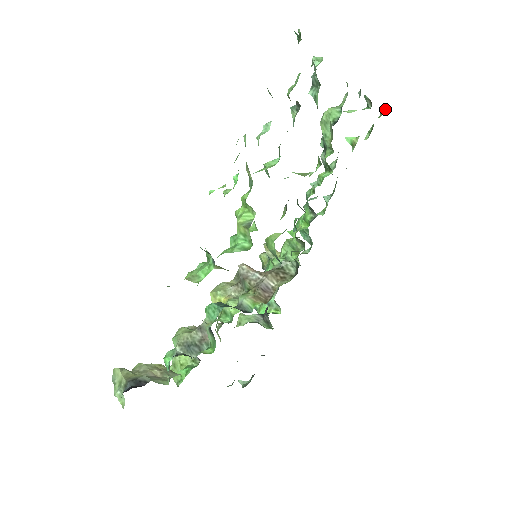
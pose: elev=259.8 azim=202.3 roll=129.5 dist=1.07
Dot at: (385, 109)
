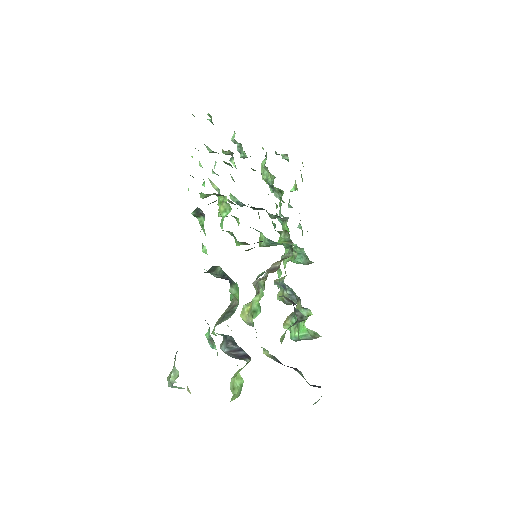
Dot at: occluded
